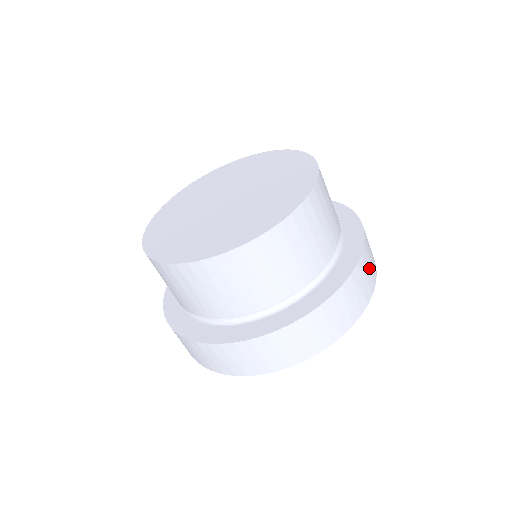
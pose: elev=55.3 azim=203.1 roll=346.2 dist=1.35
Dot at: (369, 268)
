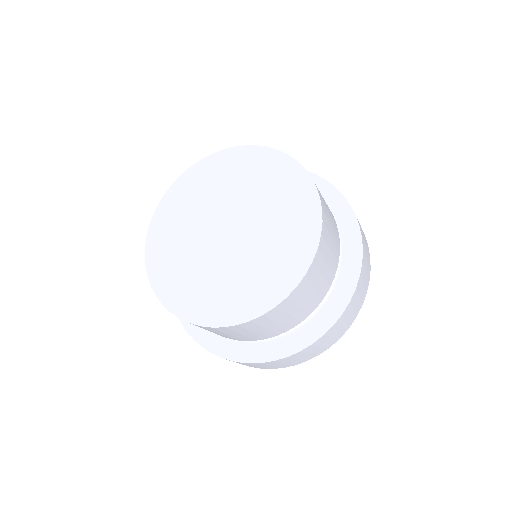
Dot at: (364, 239)
